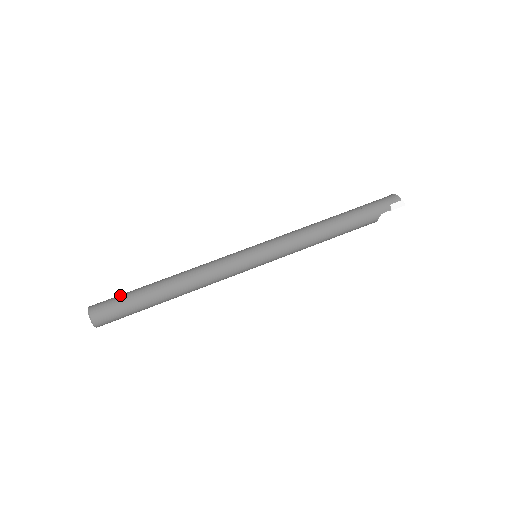
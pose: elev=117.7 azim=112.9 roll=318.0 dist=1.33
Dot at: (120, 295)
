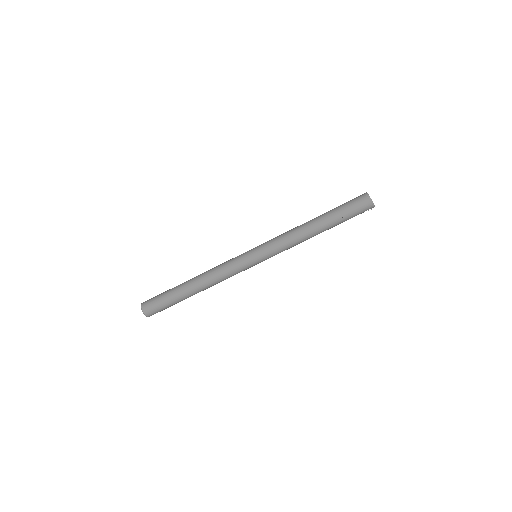
Dot at: (164, 303)
